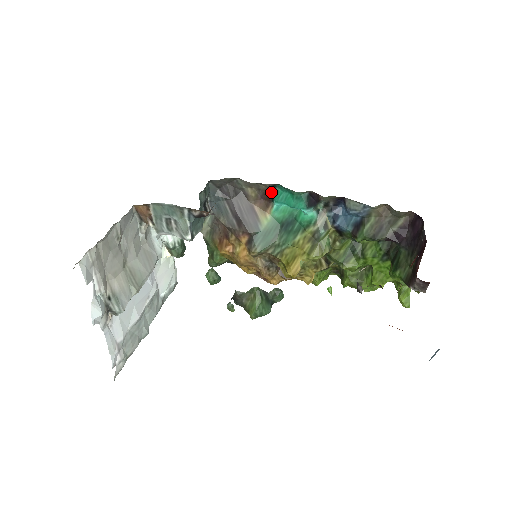
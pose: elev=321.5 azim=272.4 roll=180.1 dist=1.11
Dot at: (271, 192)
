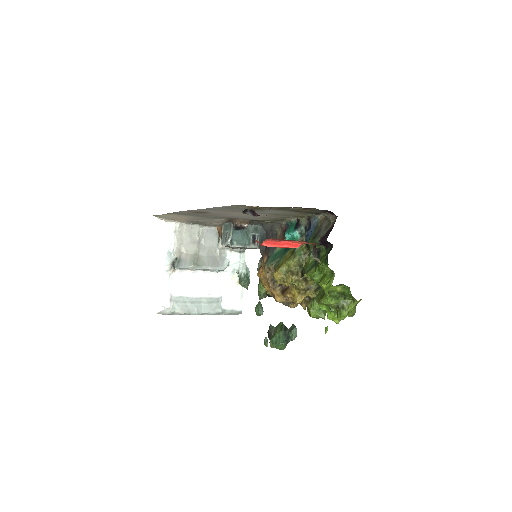
Dot at: (286, 229)
